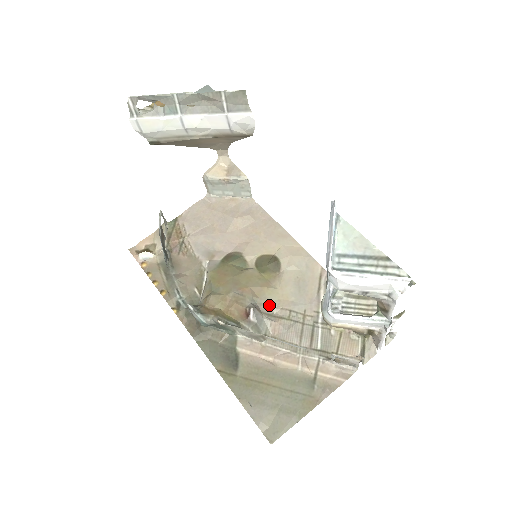
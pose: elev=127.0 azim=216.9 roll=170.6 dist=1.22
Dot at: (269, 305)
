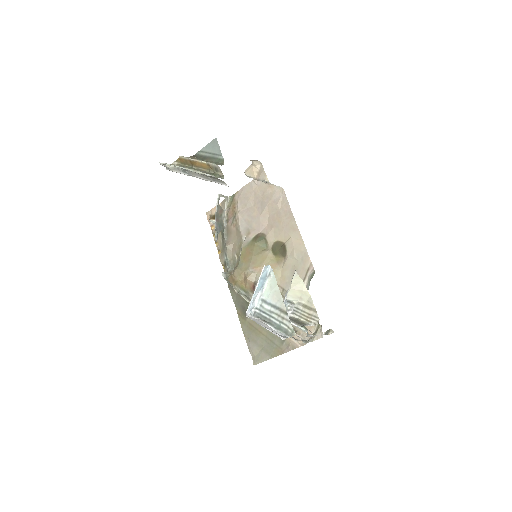
Dot at: occluded
